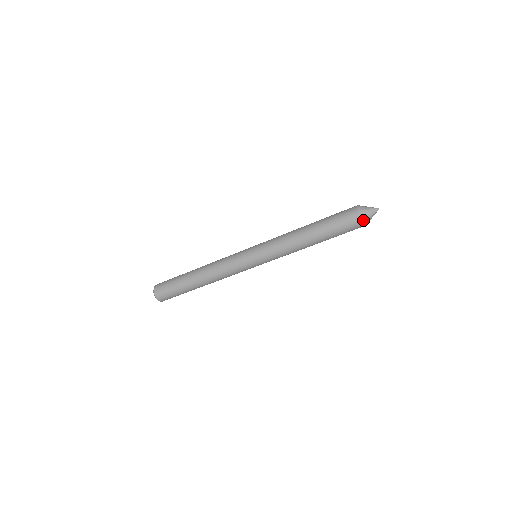
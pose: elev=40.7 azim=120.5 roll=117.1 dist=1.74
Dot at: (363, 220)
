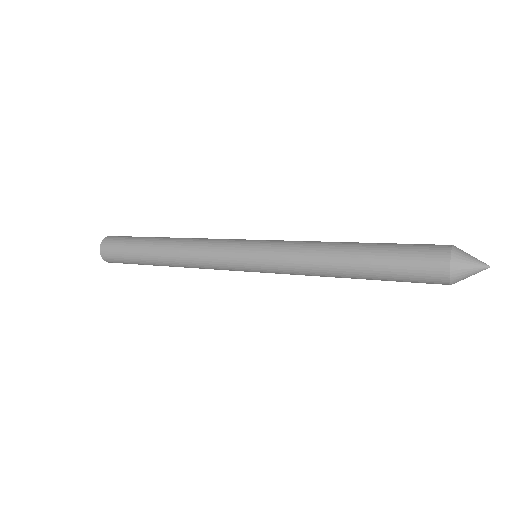
Dot at: (453, 283)
